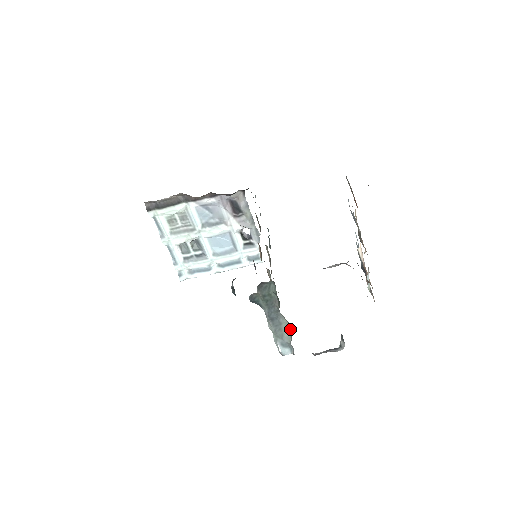
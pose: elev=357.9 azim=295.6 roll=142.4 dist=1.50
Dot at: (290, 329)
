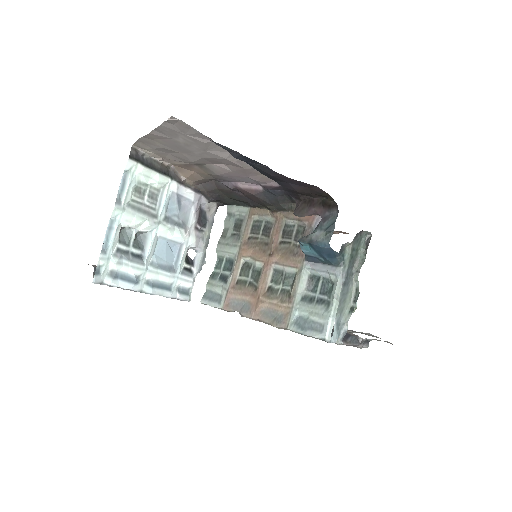
Dot at: (352, 302)
